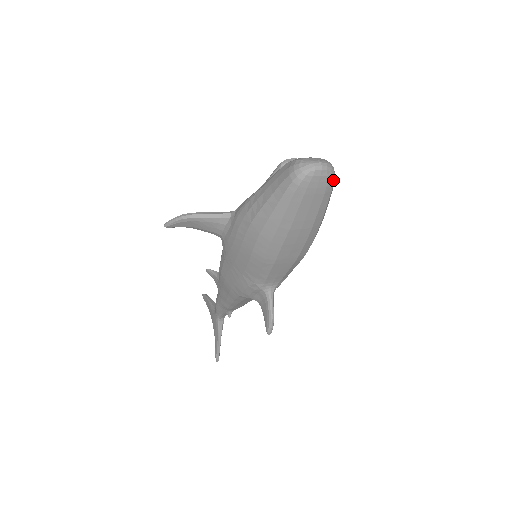
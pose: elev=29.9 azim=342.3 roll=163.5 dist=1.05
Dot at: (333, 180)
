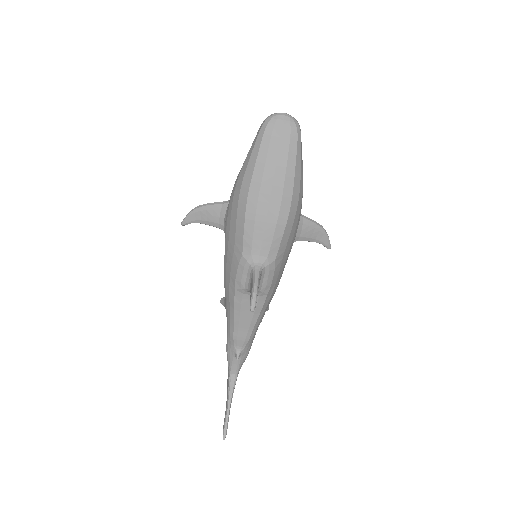
Dot at: (297, 129)
